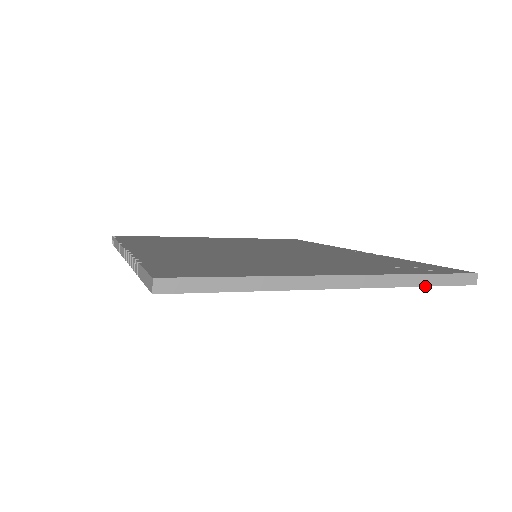
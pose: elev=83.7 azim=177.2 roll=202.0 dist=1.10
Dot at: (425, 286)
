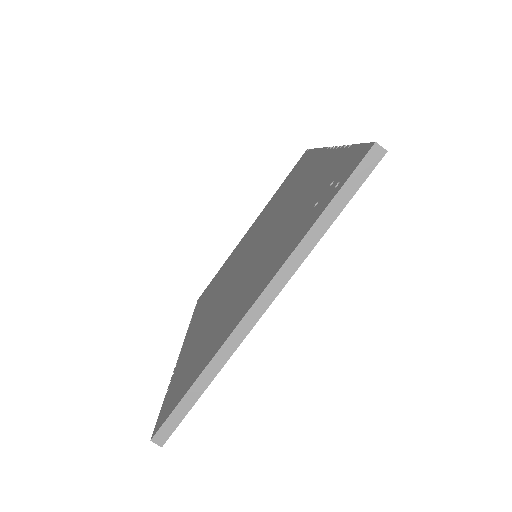
Dot at: (335, 219)
